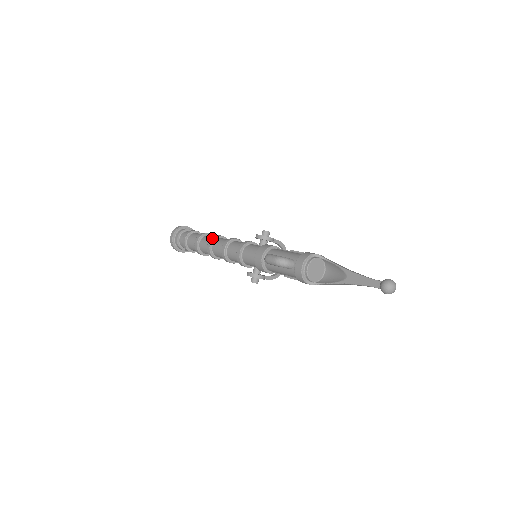
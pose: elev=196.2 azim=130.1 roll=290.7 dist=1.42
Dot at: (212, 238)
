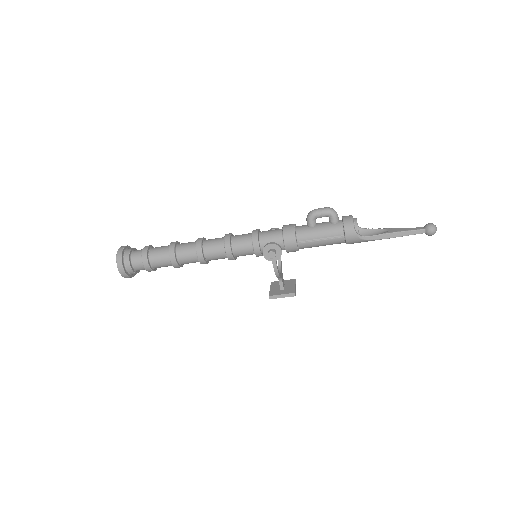
Dot at: occluded
